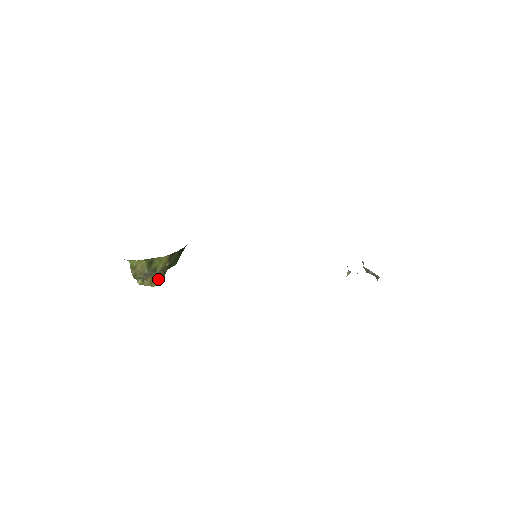
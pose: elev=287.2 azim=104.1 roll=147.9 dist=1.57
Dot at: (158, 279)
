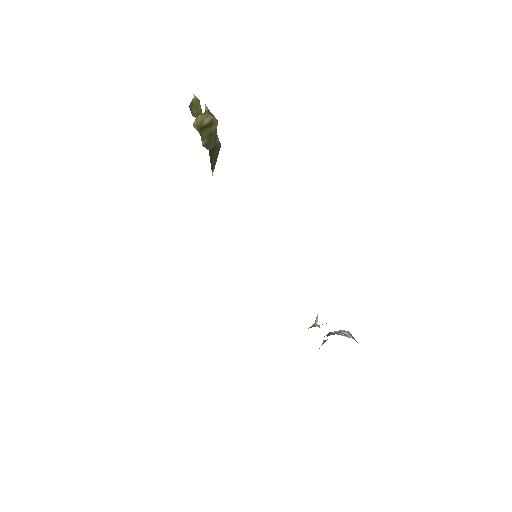
Dot at: occluded
